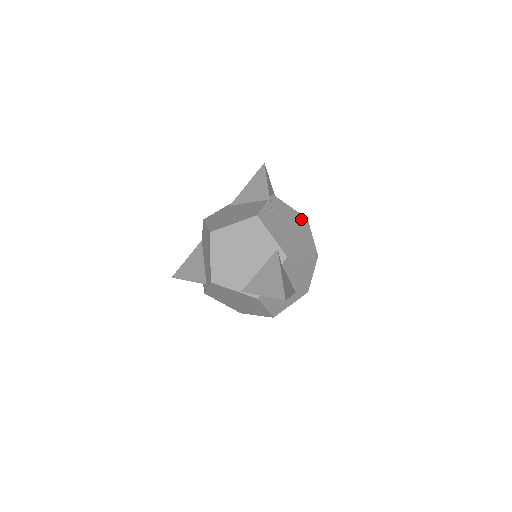
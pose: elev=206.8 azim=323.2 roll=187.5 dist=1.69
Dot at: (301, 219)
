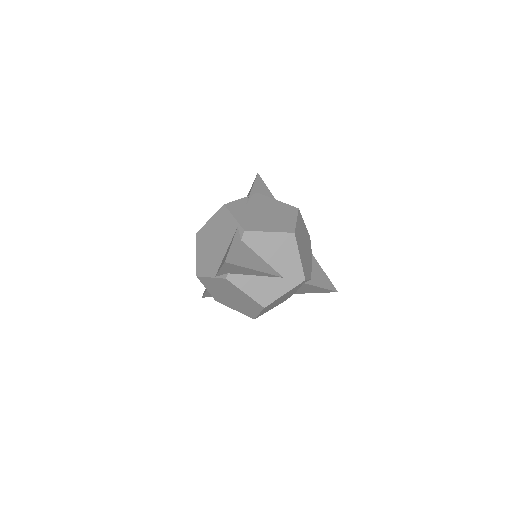
Dot at: (288, 208)
